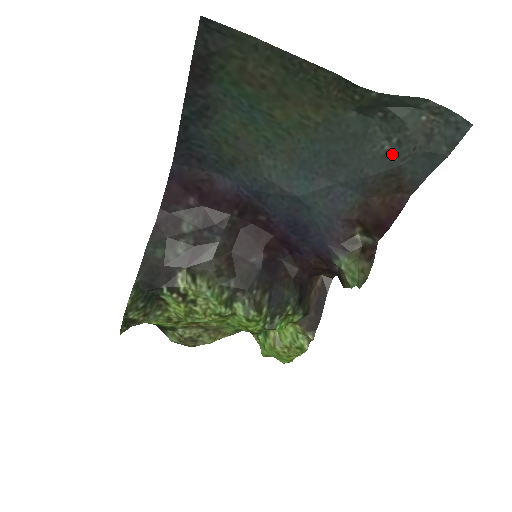
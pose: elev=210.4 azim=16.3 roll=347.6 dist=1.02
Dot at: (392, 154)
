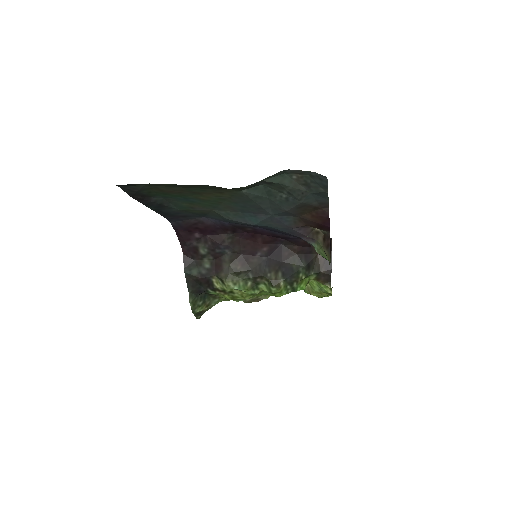
Dot at: (291, 198)
